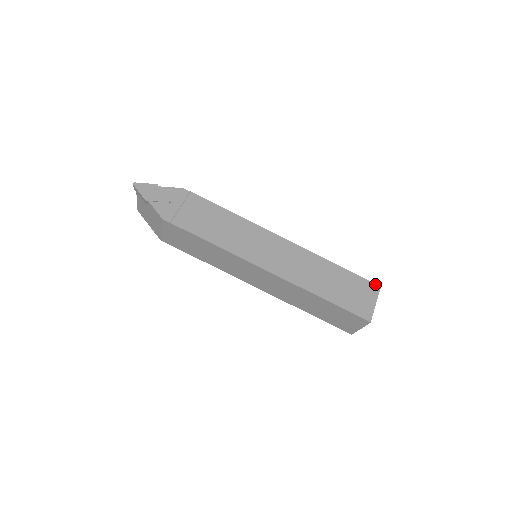
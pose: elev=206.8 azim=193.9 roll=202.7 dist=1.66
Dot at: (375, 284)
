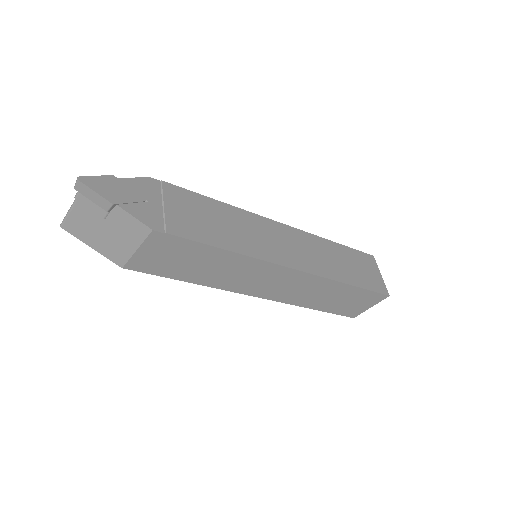
Dot at: (369, 255)
